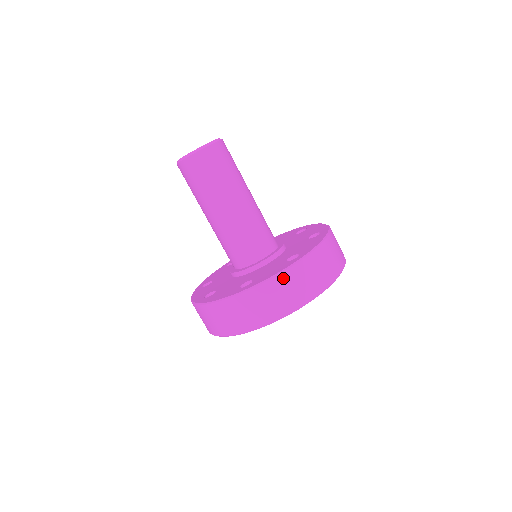
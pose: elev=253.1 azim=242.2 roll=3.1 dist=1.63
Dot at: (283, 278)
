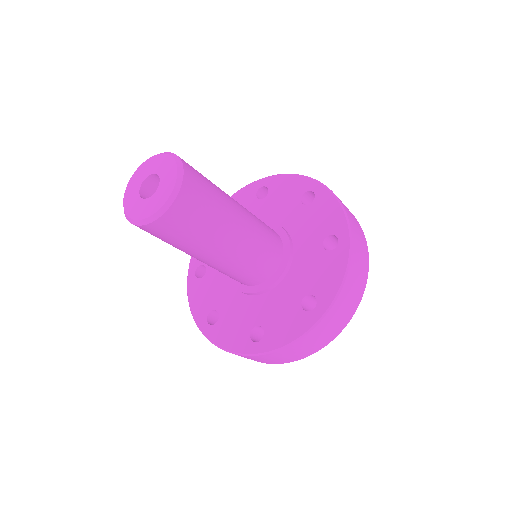
Dot at: (350, 274)
